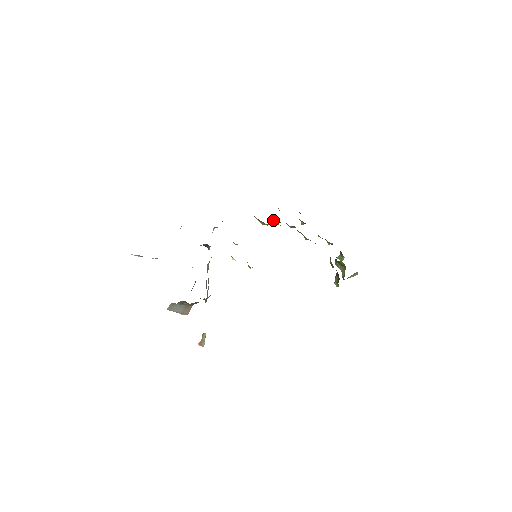
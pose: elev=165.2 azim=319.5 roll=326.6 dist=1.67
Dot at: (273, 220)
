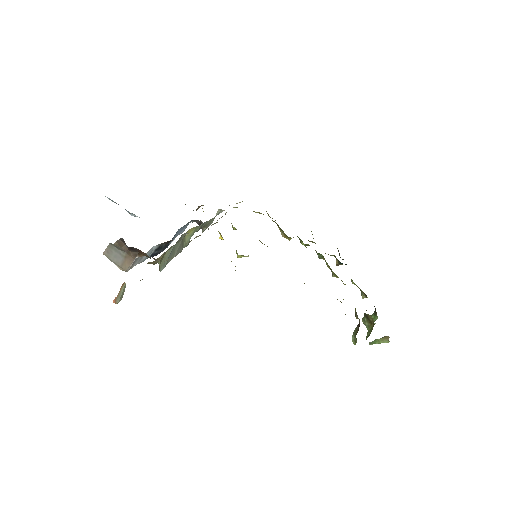
Dot at: (299, 238)
